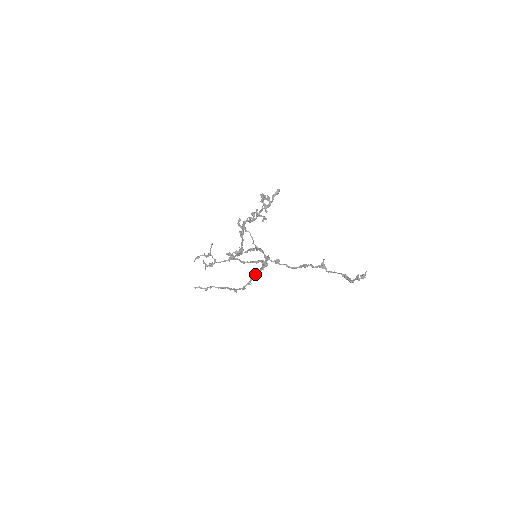
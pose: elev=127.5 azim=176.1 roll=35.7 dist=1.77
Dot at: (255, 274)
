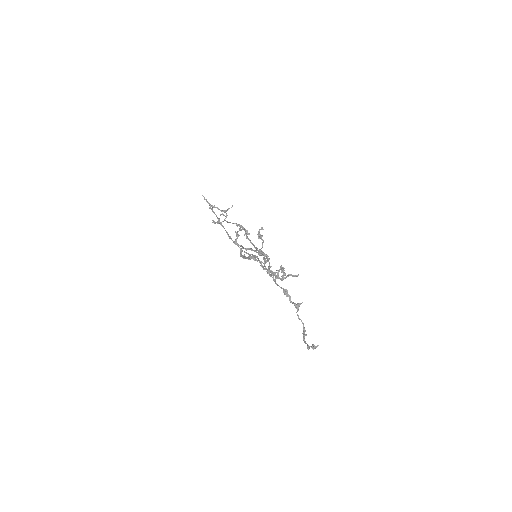
Dot at: (251, 249)
